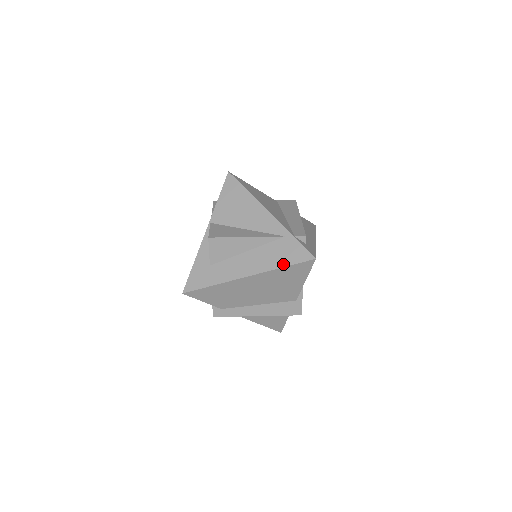
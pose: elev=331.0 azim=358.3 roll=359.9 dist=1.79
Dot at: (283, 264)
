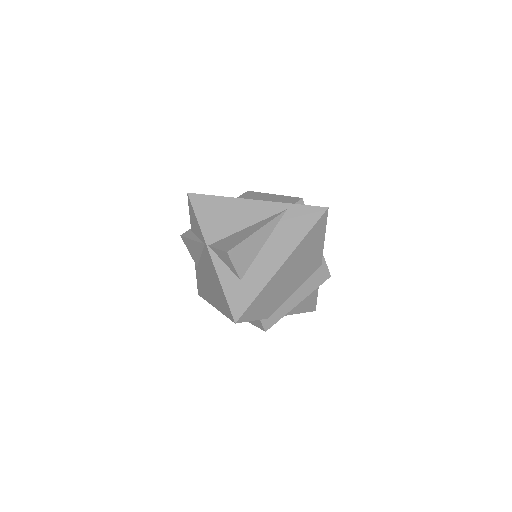
Dot at: (305, 231)
